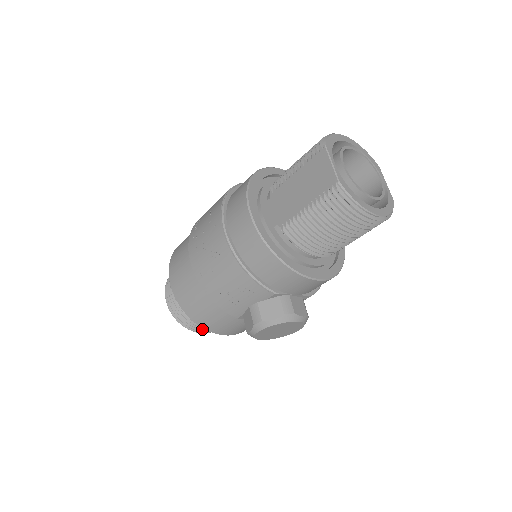
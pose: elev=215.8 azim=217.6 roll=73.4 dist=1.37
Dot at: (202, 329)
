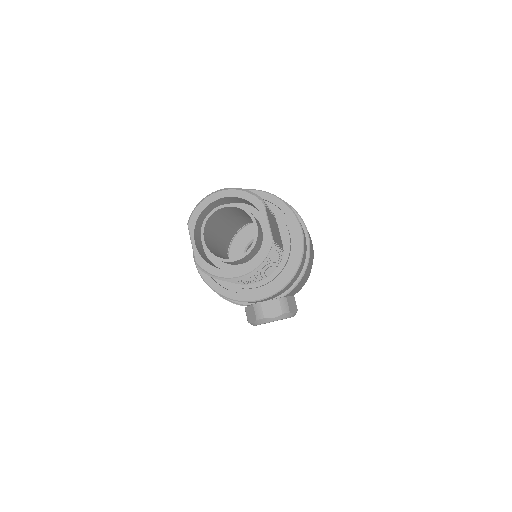
Dot at: occluded
